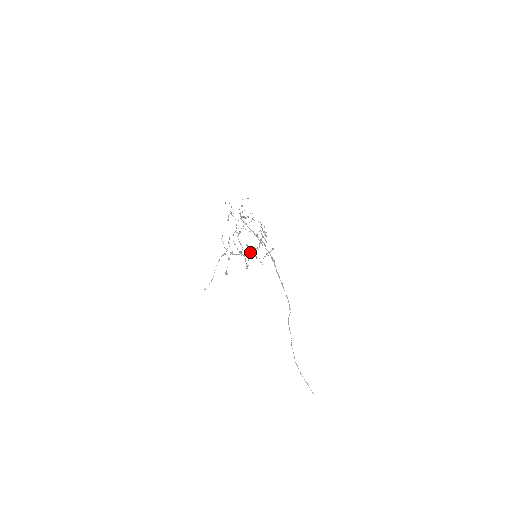
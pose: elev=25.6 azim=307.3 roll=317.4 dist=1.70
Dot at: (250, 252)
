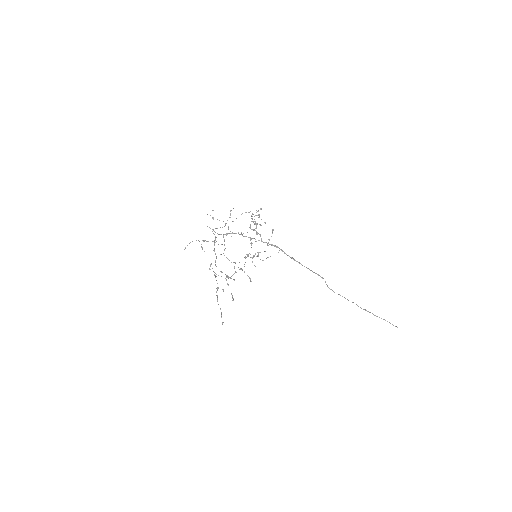
Dot at: (248, 256)
